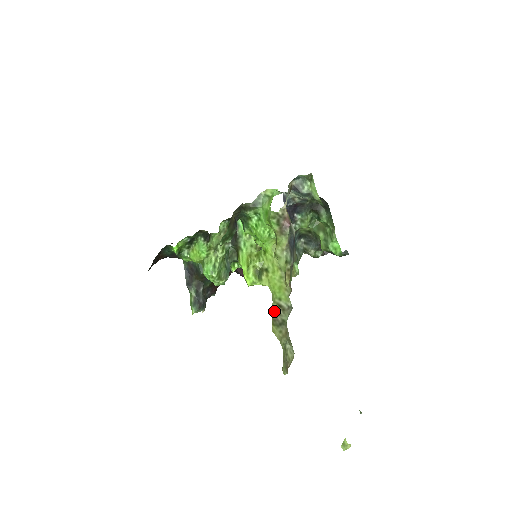
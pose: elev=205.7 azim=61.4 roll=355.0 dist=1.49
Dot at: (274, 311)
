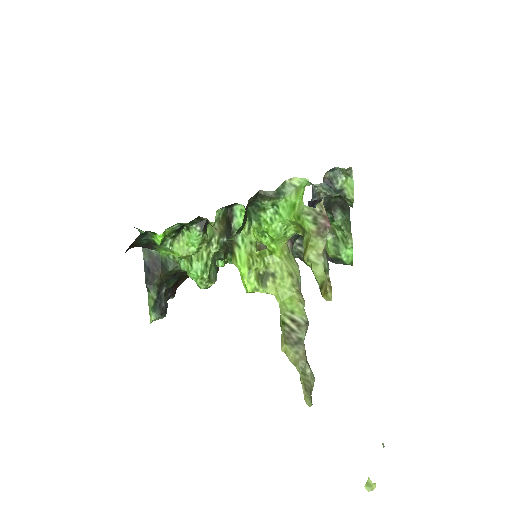
Dot at: (285, 326)
